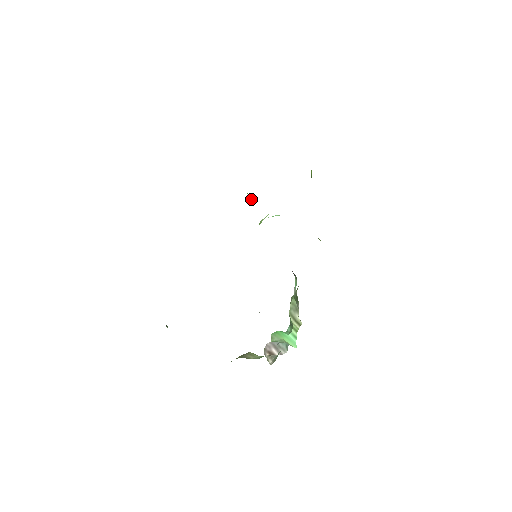
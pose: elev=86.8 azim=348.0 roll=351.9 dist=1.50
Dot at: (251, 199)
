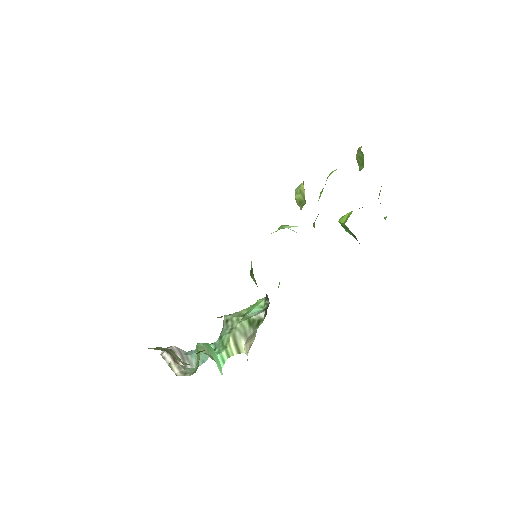
Dot at: (298, 200)
